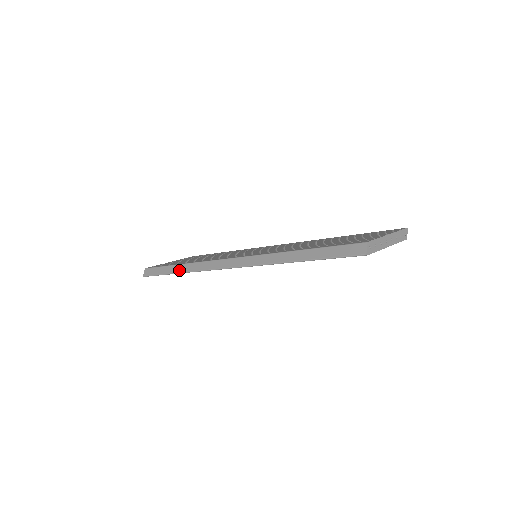
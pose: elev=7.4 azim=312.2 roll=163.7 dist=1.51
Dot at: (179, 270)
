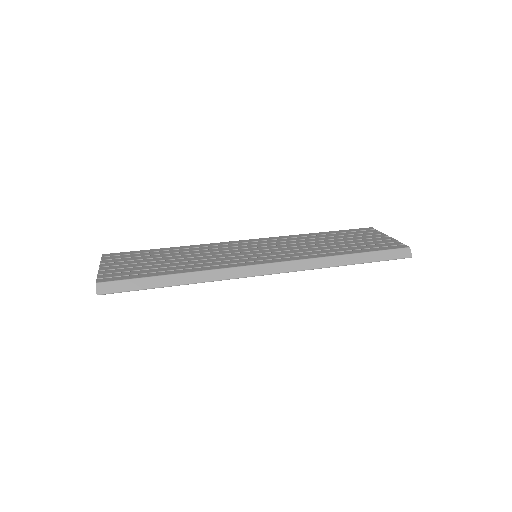
Dot at: (179, 281)
